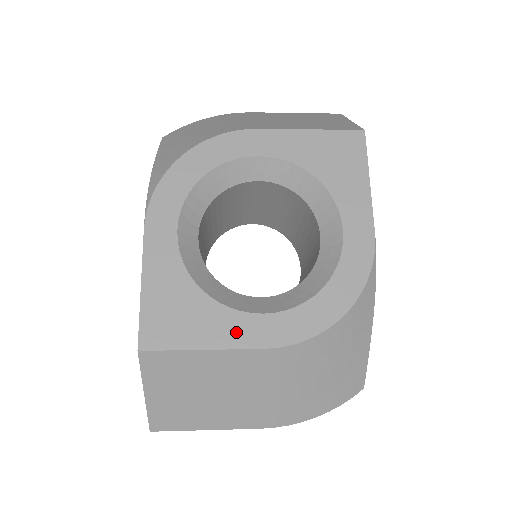
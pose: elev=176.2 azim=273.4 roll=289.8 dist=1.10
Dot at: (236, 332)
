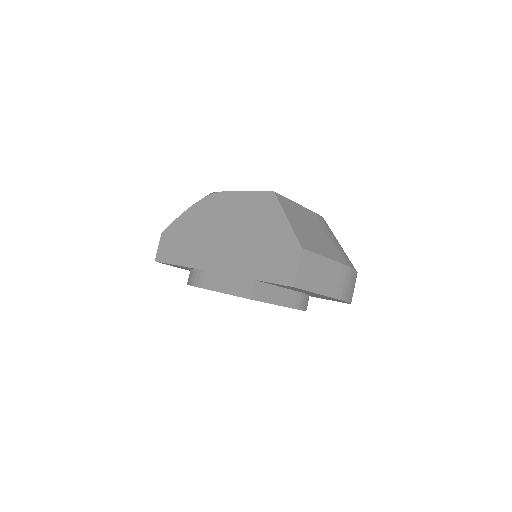
Dot at: occluded
